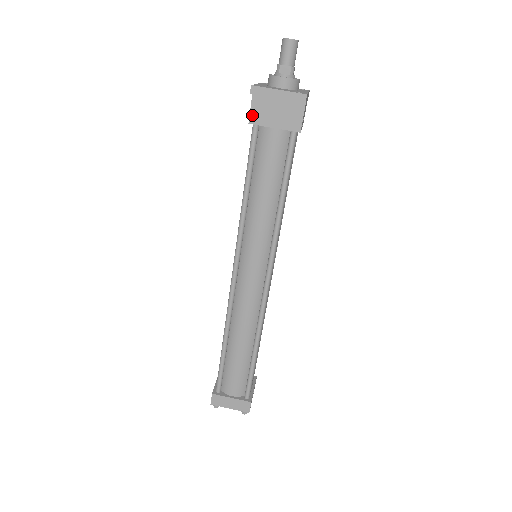
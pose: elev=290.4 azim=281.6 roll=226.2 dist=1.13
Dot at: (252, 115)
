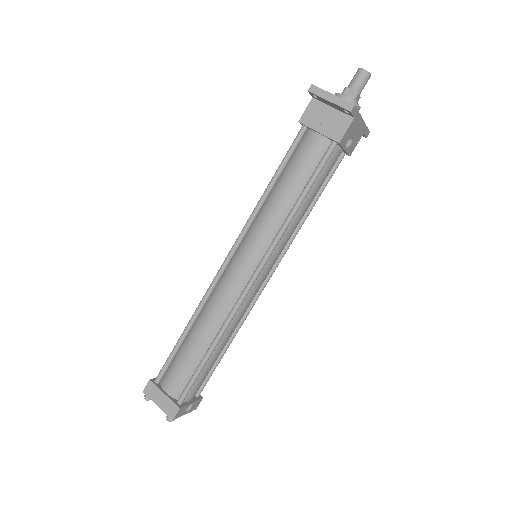
Dot at: (304, 115)
